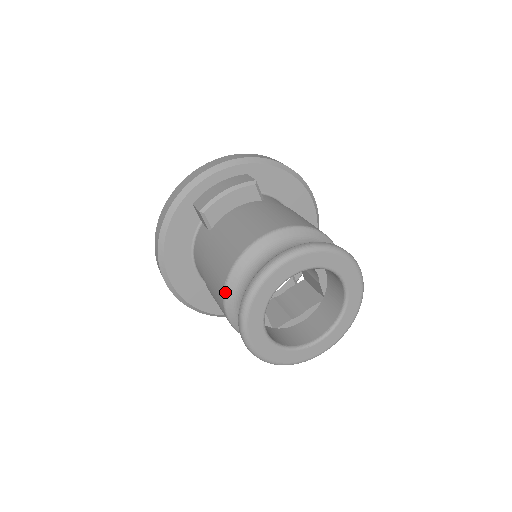
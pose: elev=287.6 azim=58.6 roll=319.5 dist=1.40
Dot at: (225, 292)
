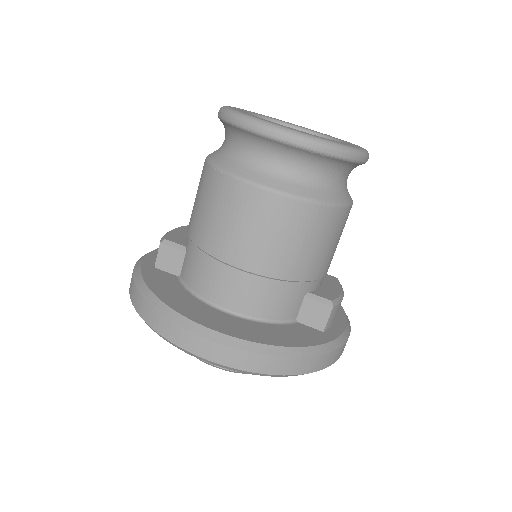
Dot at: (225, 170)
